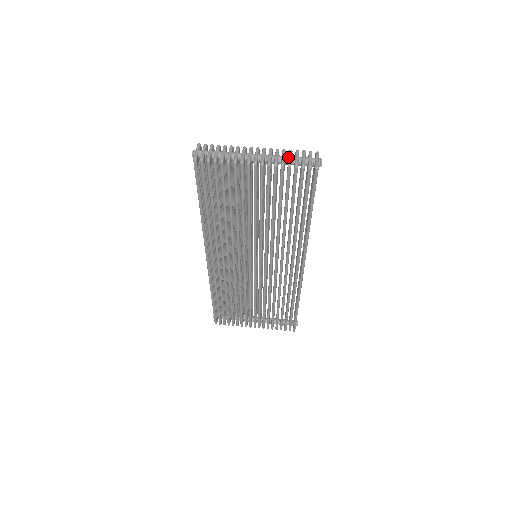
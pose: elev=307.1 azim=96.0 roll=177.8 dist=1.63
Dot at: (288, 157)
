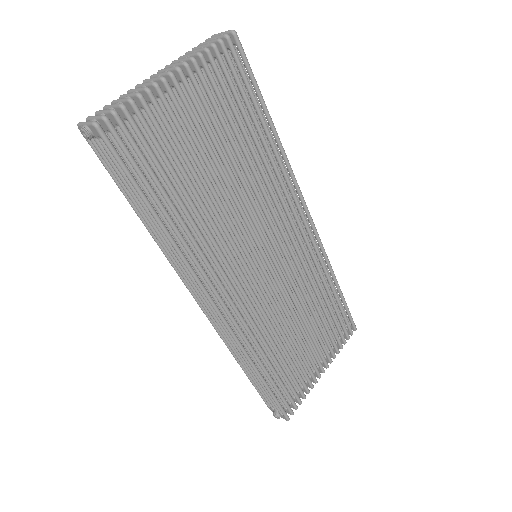
Dot at: (194, 52)
